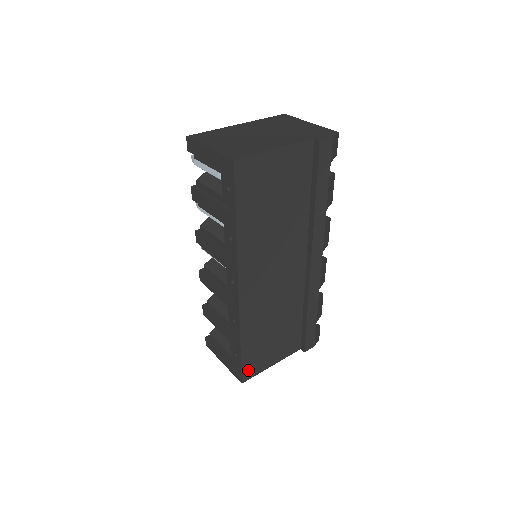
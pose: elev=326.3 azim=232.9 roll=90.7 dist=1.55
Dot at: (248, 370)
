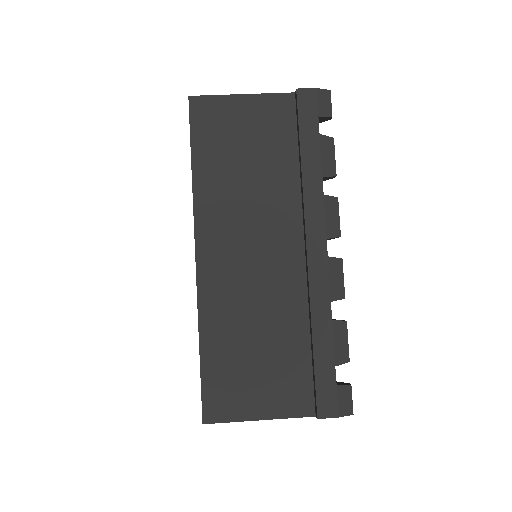
Dot at: (214, 403)
